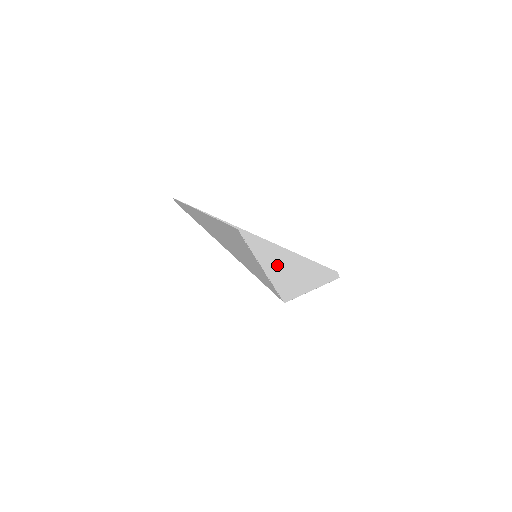
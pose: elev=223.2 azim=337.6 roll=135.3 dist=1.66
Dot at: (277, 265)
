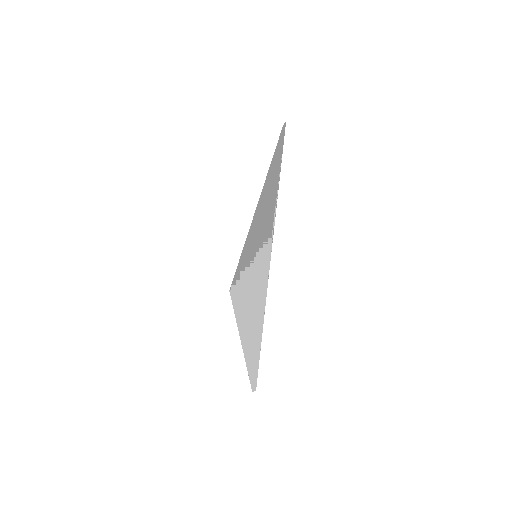
Dot at: (253, 289)
